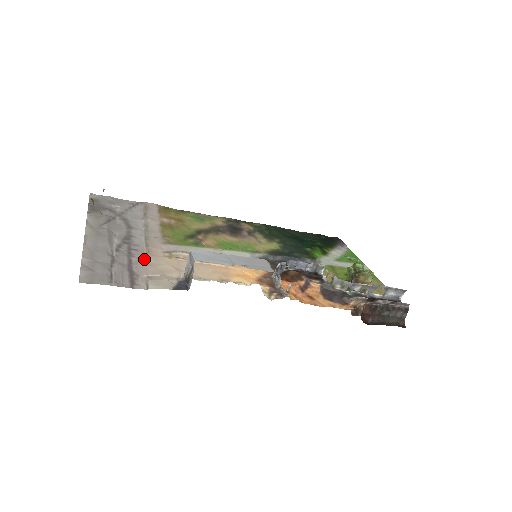
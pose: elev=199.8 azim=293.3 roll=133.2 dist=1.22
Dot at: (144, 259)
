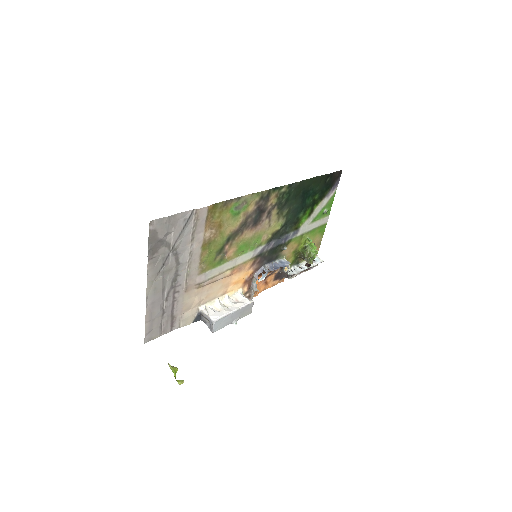
Dot at: (182, 300)
